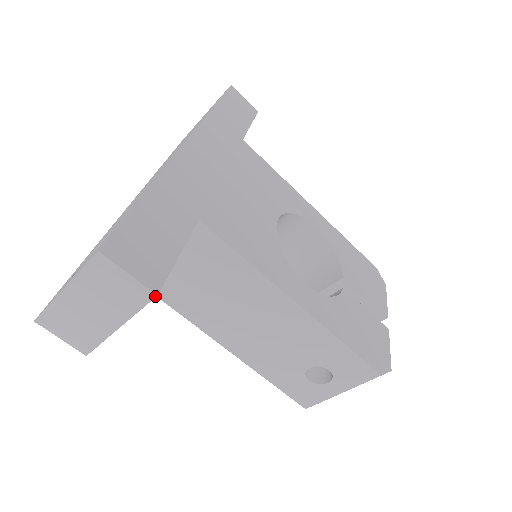
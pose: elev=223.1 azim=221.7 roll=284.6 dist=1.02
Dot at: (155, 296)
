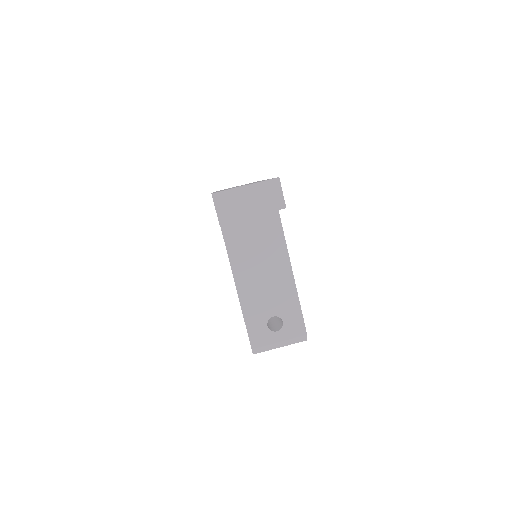
Dot at: occluded
